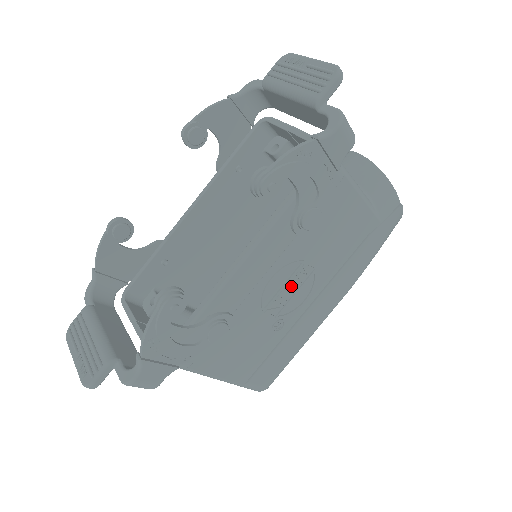
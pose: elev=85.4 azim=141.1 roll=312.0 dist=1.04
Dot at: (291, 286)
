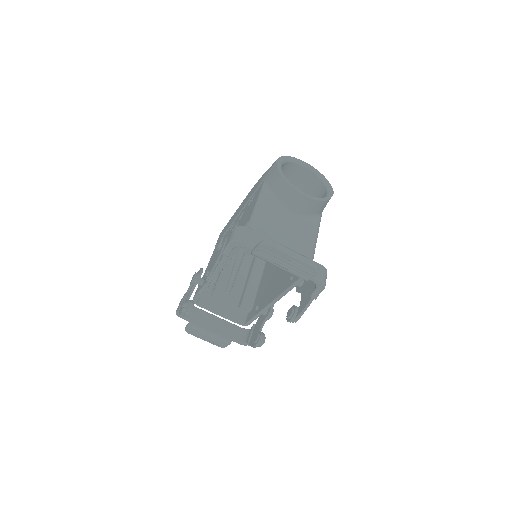
Dot at: occluded
